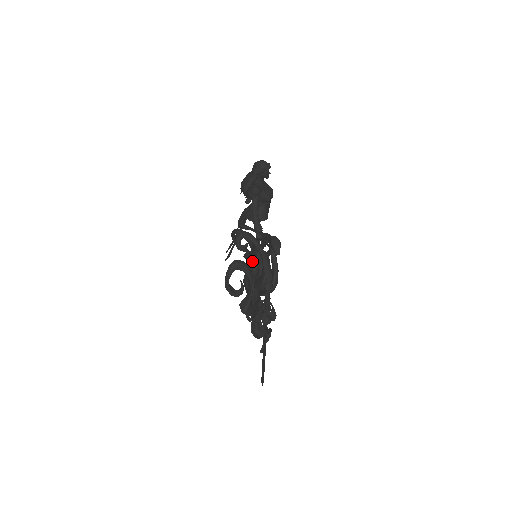
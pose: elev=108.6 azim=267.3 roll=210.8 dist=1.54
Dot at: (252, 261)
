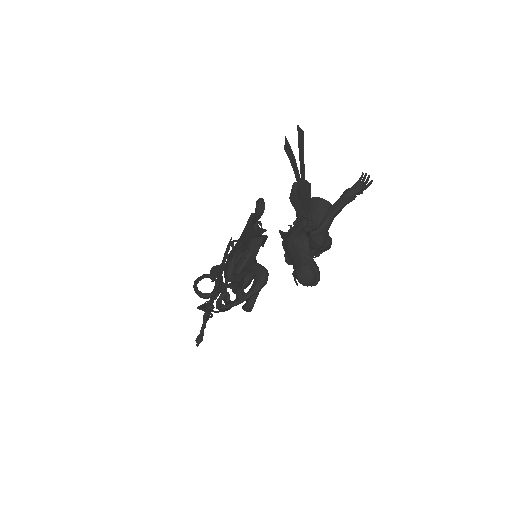
Dot at: occluded
